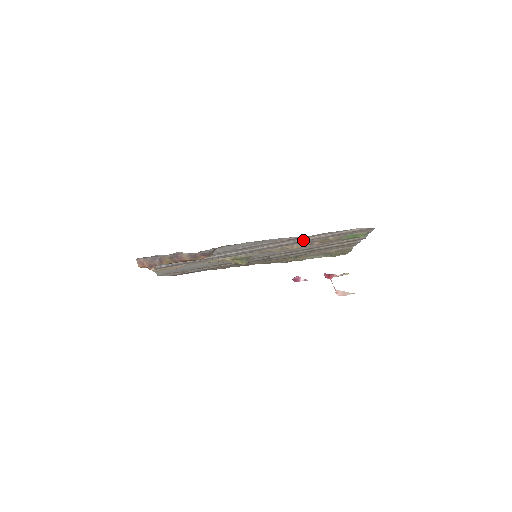
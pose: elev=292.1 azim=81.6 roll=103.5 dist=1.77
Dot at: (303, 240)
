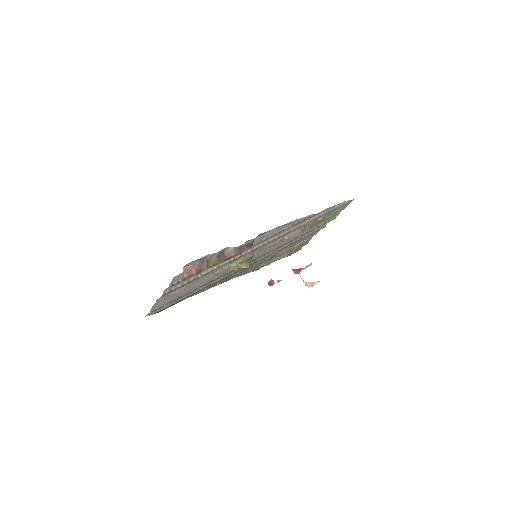
Dot at: (306, 222)
